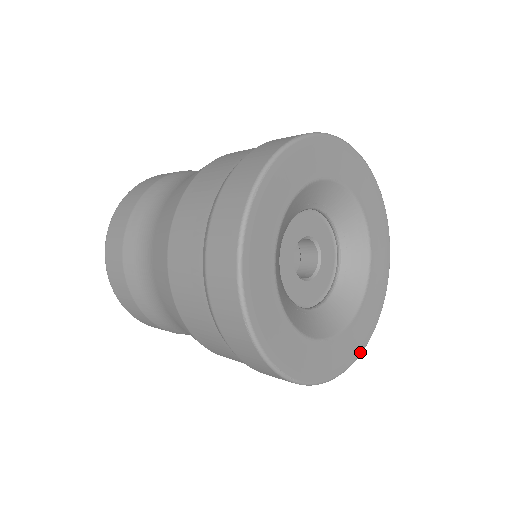
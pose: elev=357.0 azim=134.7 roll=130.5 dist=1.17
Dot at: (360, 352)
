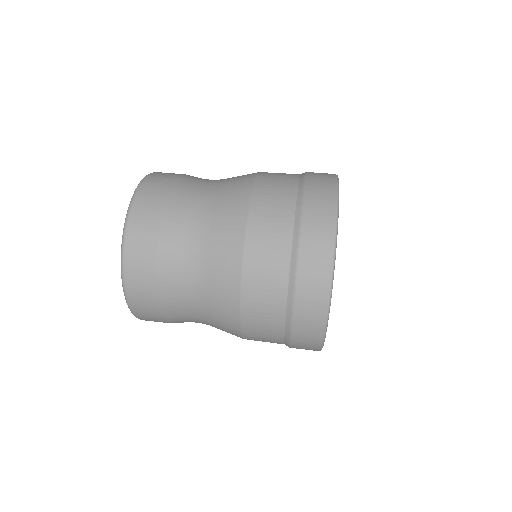
Dot at: occluded
